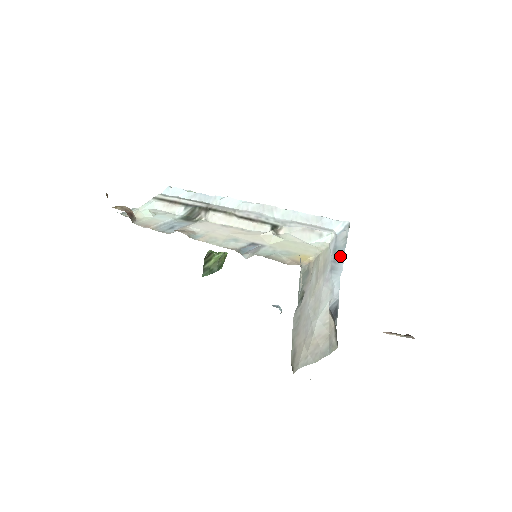
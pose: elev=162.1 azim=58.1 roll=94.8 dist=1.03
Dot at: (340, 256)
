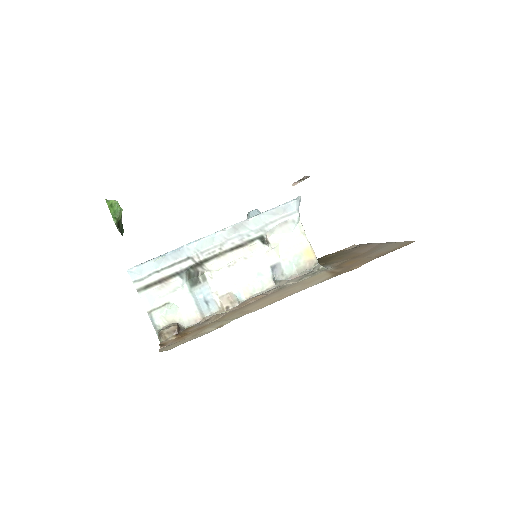
Dot at: occluded
